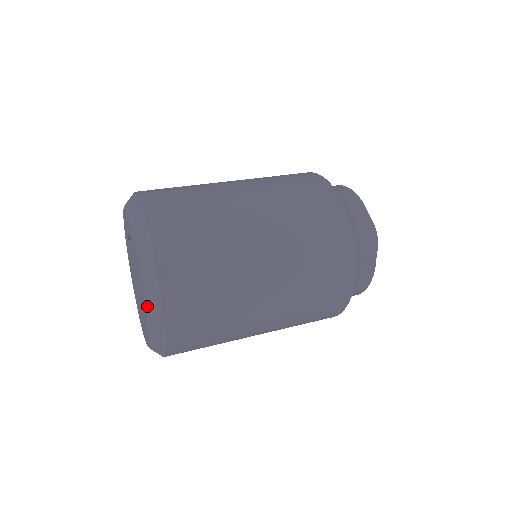
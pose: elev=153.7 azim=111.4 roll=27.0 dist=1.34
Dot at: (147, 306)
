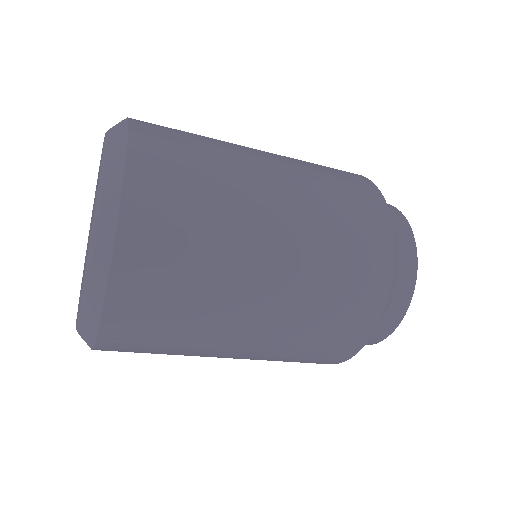
Dot at: (90, 254)
